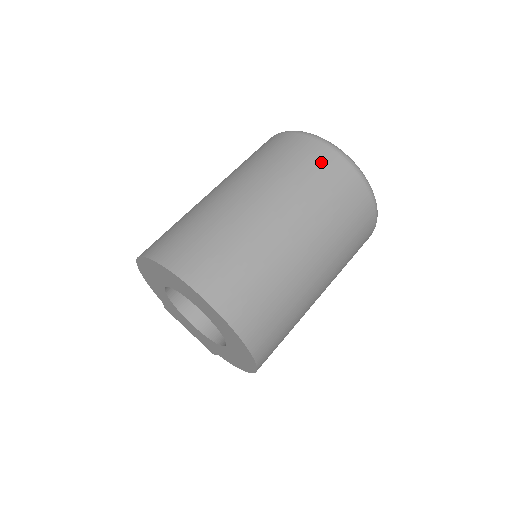
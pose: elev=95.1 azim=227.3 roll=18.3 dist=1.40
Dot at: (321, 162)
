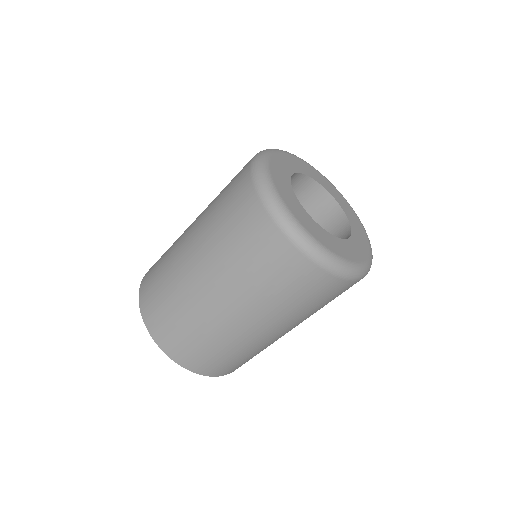
Dot at: (277, 259)
